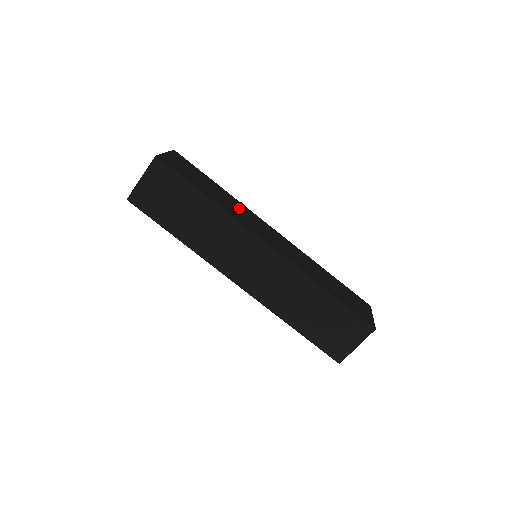
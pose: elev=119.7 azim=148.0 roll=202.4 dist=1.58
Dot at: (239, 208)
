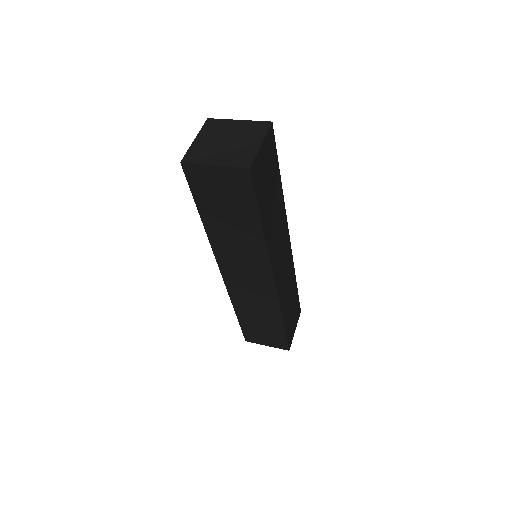
Dot at: (279, 223)
